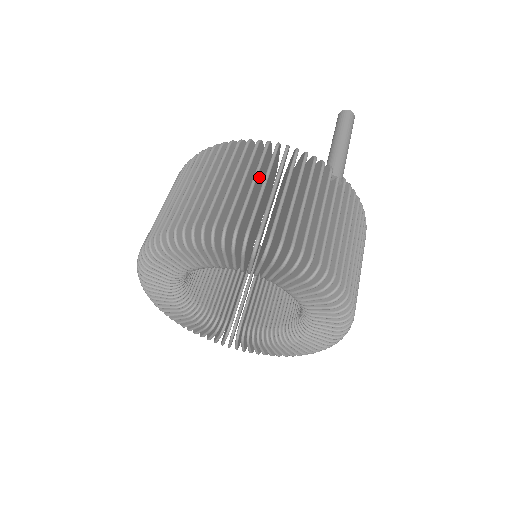
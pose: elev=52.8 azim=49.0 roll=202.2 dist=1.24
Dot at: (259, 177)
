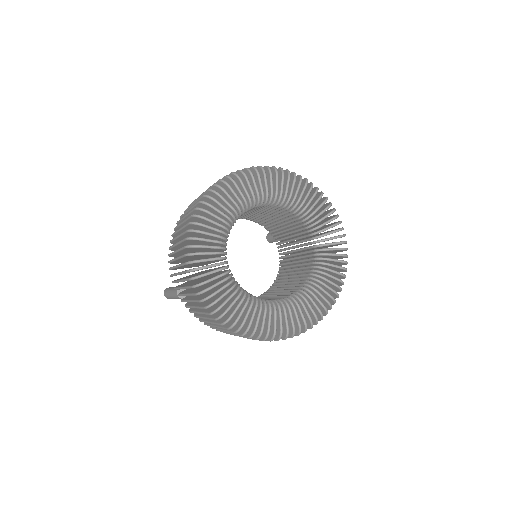
Dot at: occluded
